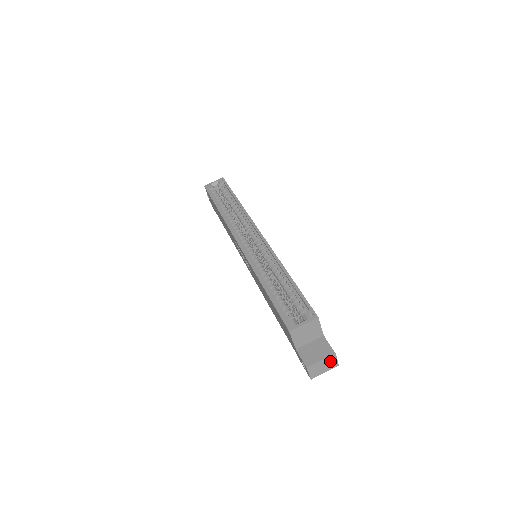
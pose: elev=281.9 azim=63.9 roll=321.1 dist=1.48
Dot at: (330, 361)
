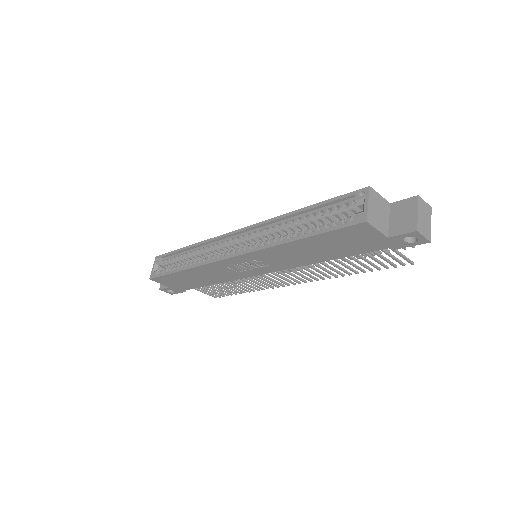
Dot at: (423, 208)
